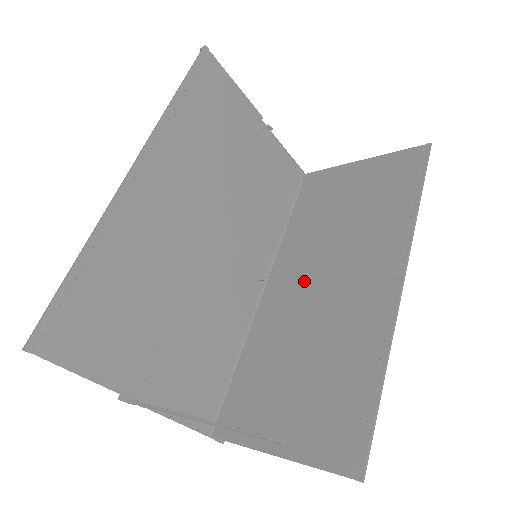
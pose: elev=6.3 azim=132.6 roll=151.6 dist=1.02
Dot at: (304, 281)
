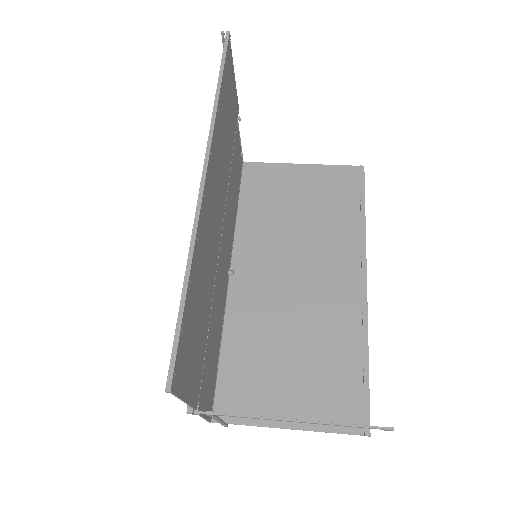
Dot at: (274, 274)
